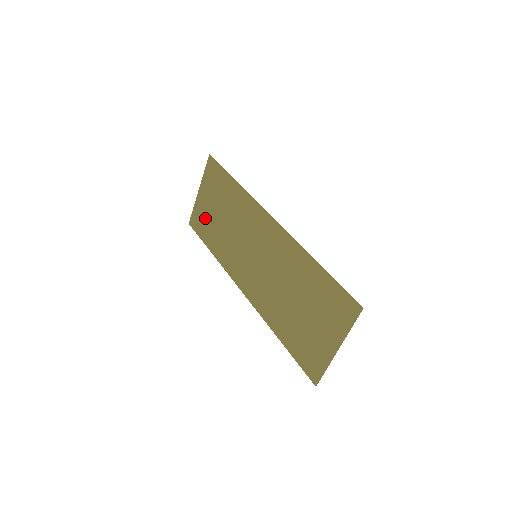
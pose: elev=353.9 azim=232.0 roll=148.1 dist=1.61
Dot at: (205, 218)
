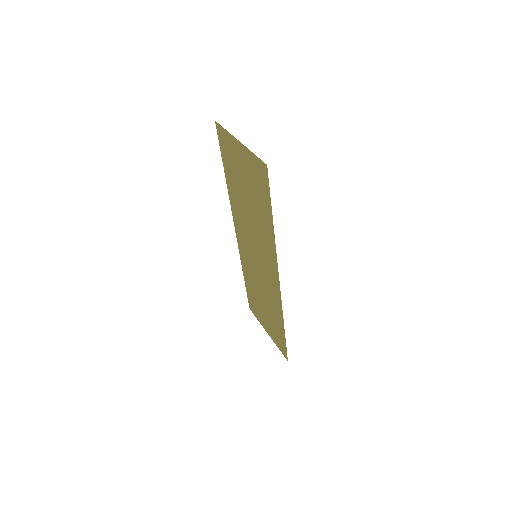
Dot at: (233, 162)
